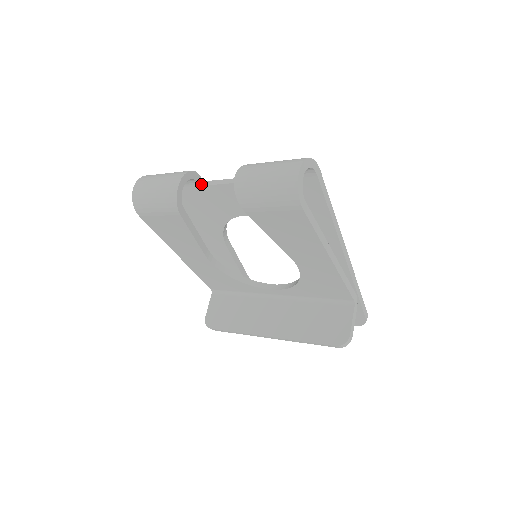
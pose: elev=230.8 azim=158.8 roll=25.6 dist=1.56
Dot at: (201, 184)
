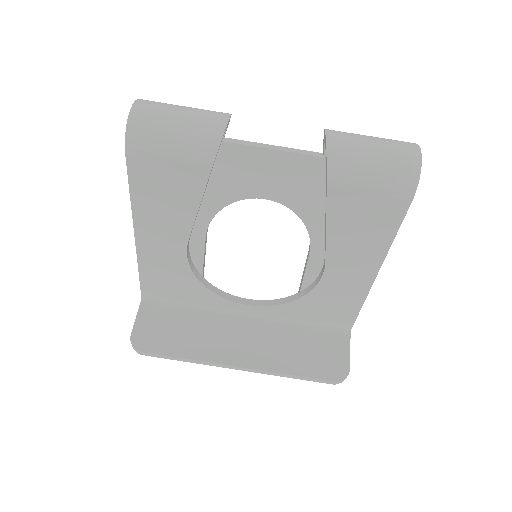
Dot at: (225, 140)
